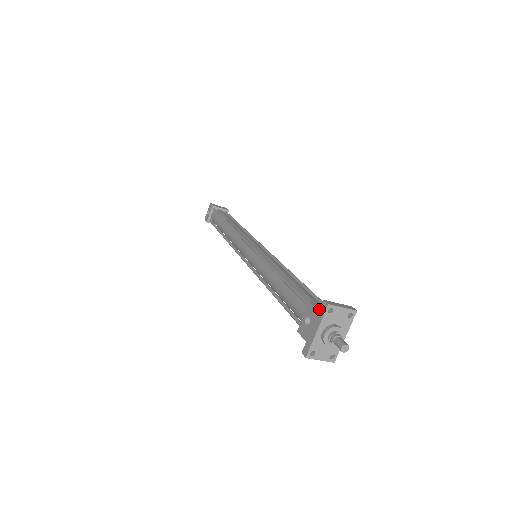
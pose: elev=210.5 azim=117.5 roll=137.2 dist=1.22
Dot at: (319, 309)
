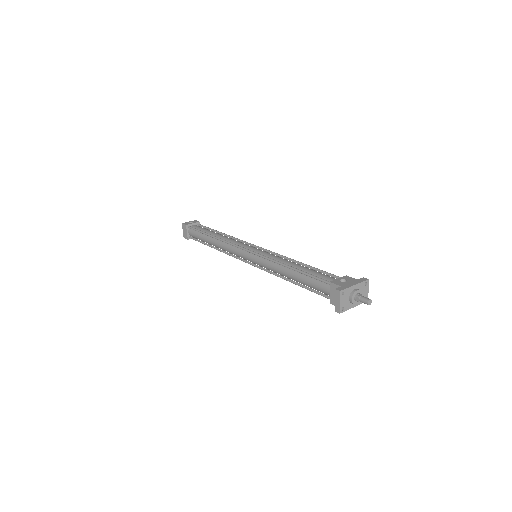
Dot at: (355, 280)
